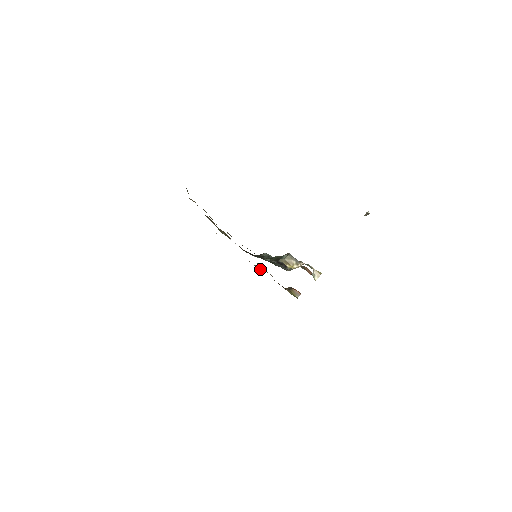
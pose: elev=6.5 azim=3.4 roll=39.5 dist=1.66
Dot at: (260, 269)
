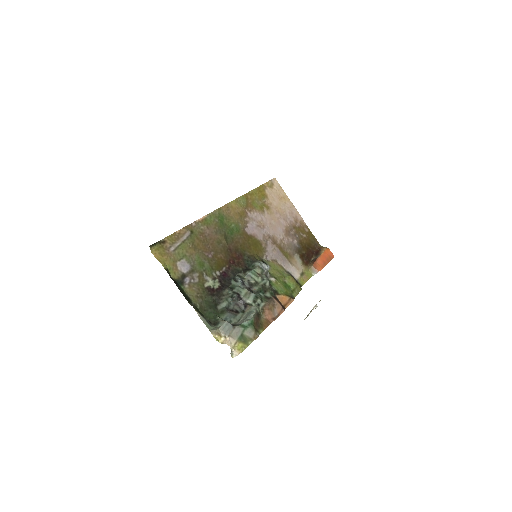
Dot at: (292, 233)
